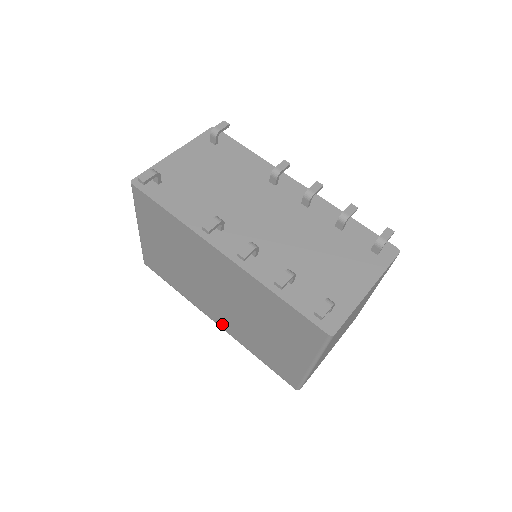
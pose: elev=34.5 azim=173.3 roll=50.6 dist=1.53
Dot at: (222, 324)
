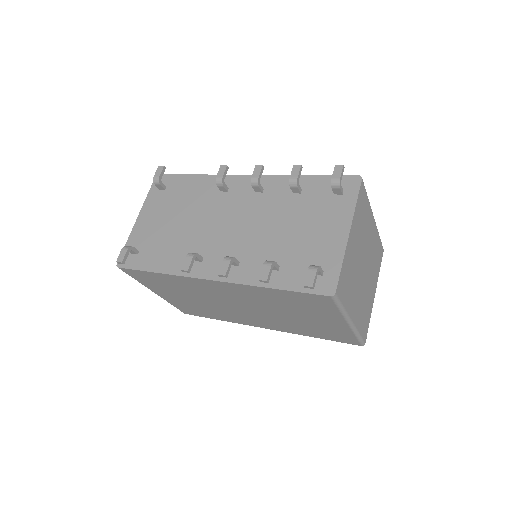
Dot at: (269, 327)
